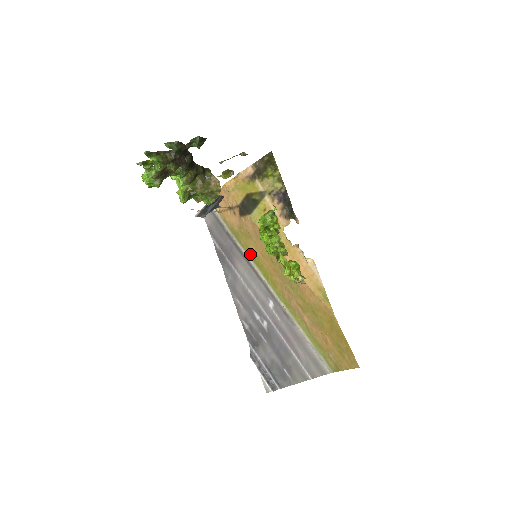
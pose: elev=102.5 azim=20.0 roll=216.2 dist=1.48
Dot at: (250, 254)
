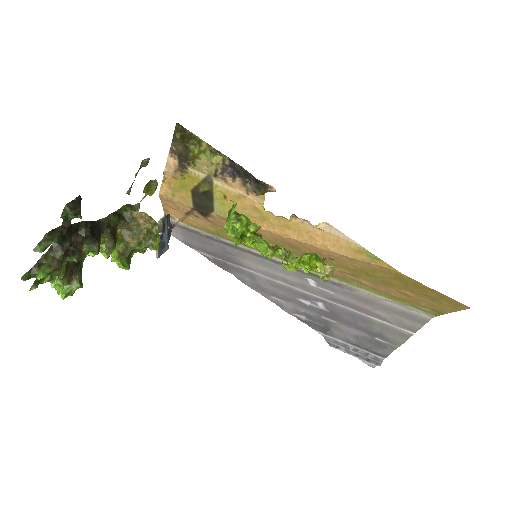
Dot at: (248, 246)
